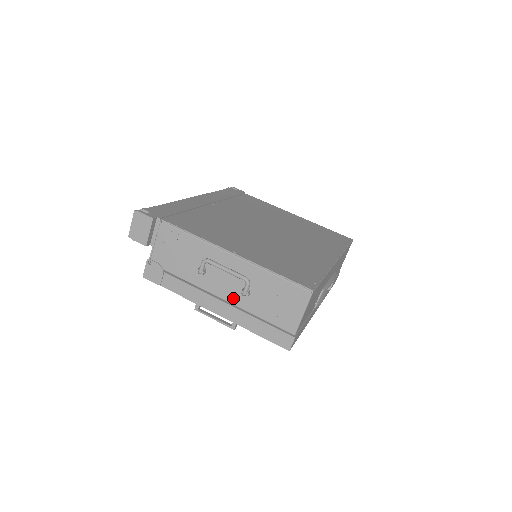
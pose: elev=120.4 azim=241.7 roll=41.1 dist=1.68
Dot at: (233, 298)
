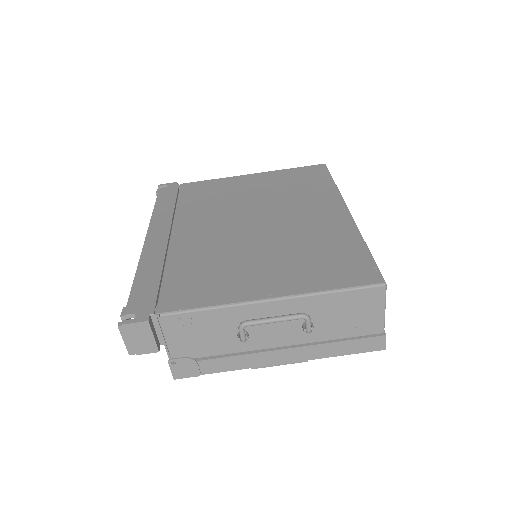
Dot at: (295, 339)
